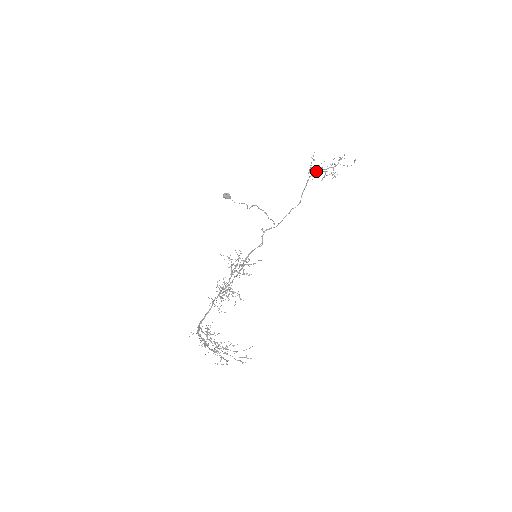
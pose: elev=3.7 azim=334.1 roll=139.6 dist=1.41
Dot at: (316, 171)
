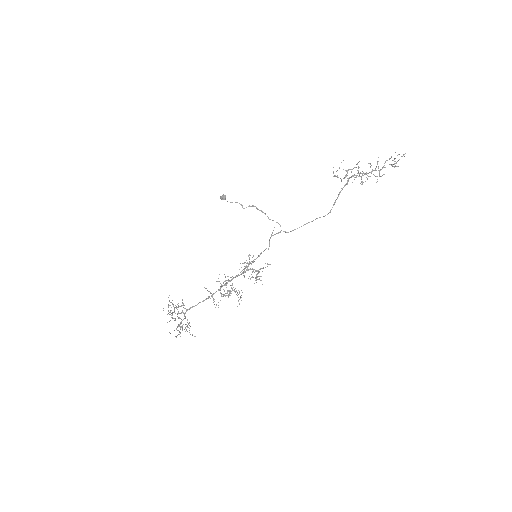
Dot at: occluded
